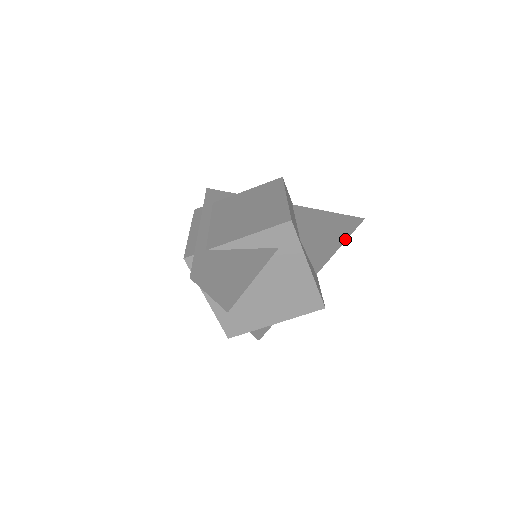
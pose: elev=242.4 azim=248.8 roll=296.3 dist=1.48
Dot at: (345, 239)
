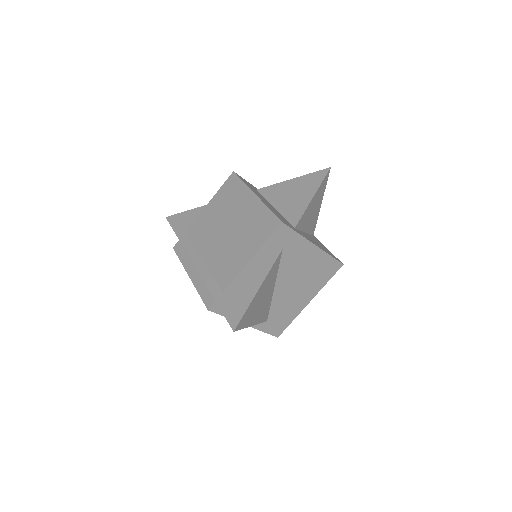
Dot at: (323, 194)
